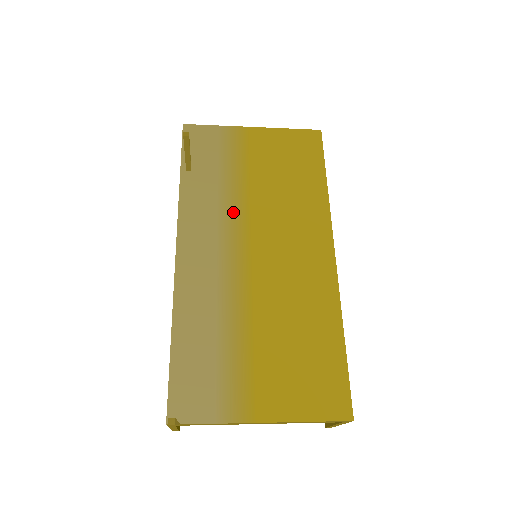
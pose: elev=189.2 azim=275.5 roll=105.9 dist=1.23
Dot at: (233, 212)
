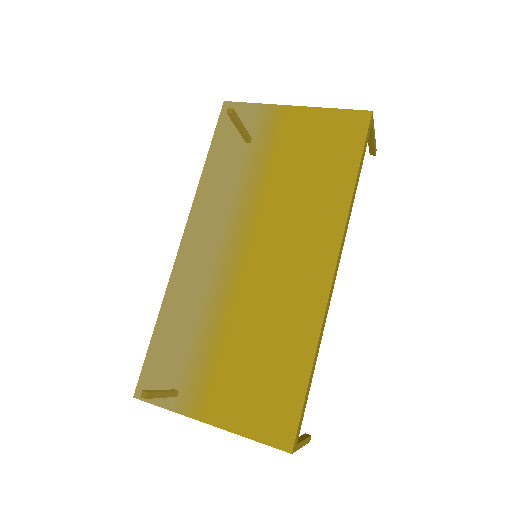
Dot at: (243, 206)
